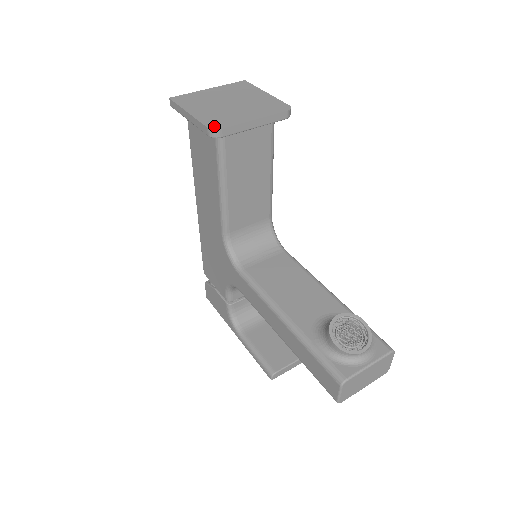
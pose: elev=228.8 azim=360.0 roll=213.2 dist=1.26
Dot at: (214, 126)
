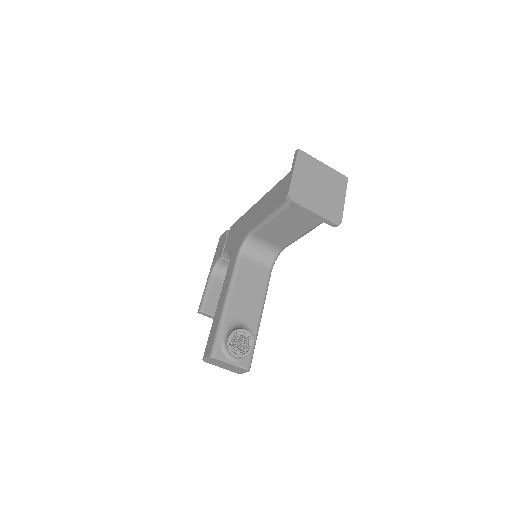
Dot at: (292, 195)
